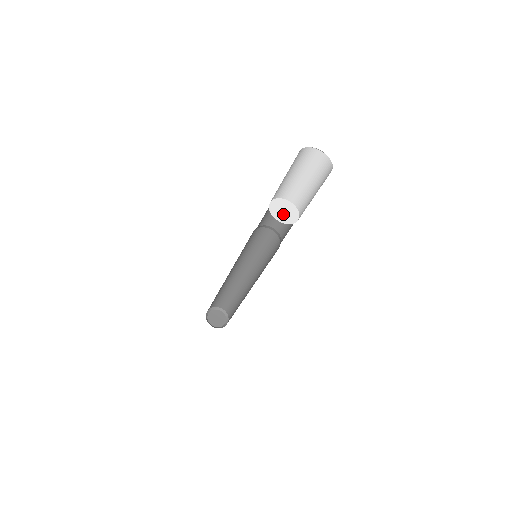
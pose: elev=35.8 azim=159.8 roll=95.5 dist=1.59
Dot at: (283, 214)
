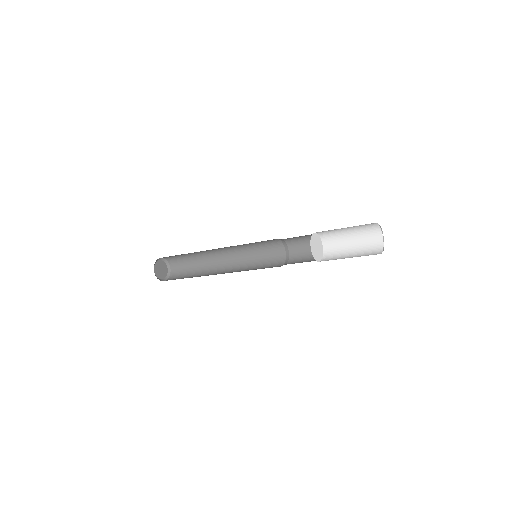
Dot at: (317, 251)
